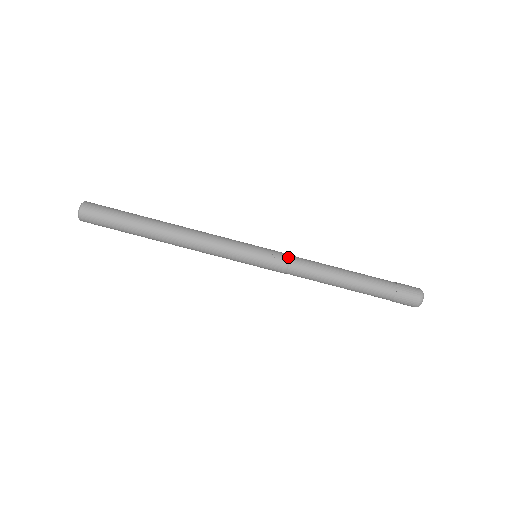
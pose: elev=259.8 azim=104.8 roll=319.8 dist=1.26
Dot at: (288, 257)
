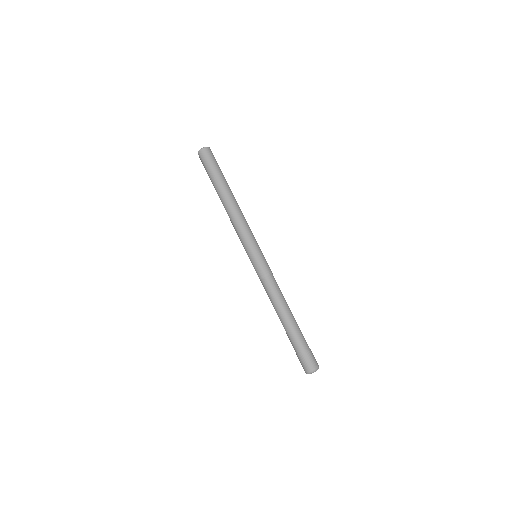
Dot at: occluded
